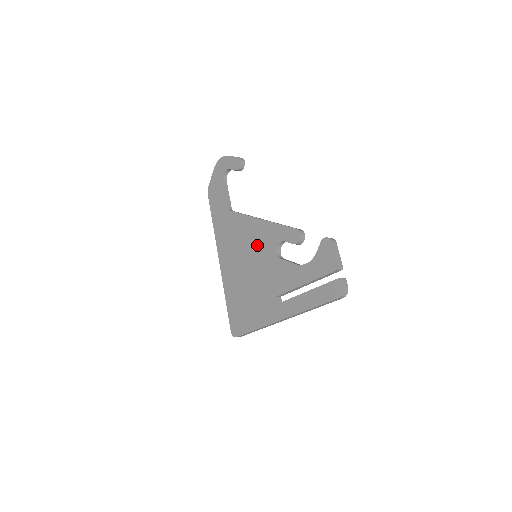
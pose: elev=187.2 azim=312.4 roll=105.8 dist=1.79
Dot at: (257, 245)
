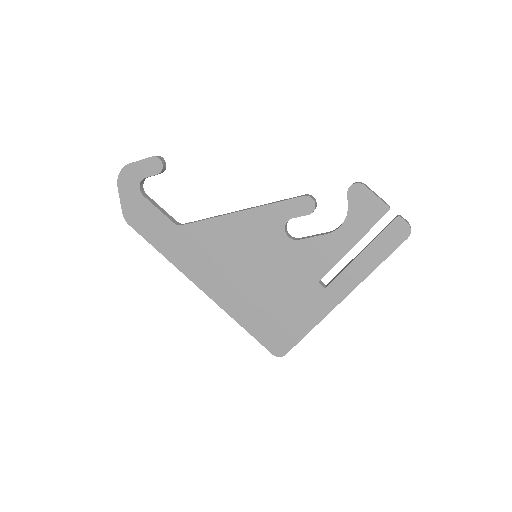
Dot at: (252, 243)
